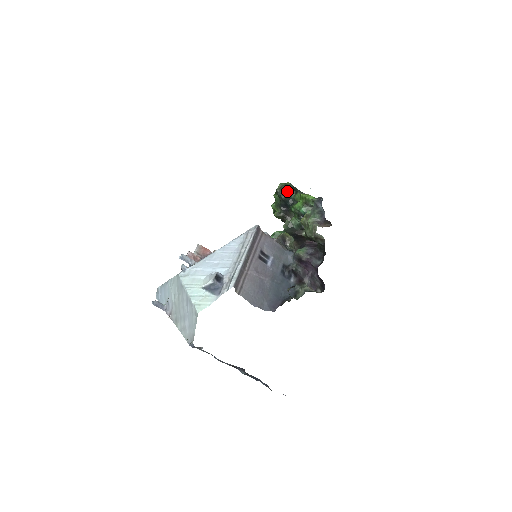
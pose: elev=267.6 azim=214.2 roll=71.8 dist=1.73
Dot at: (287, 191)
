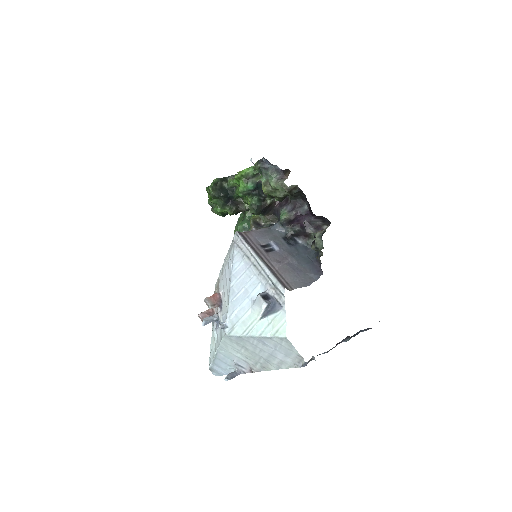
Dot at: (219, 187)
